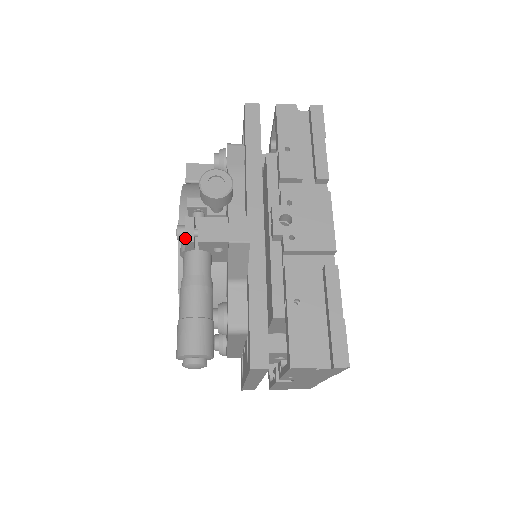
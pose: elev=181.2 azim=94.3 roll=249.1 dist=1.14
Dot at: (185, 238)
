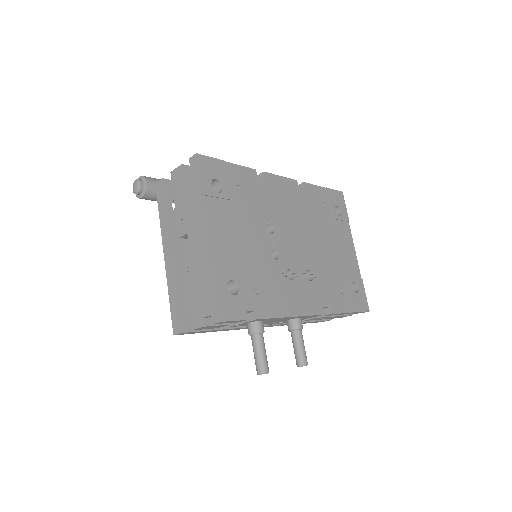
Dot at: occluded
